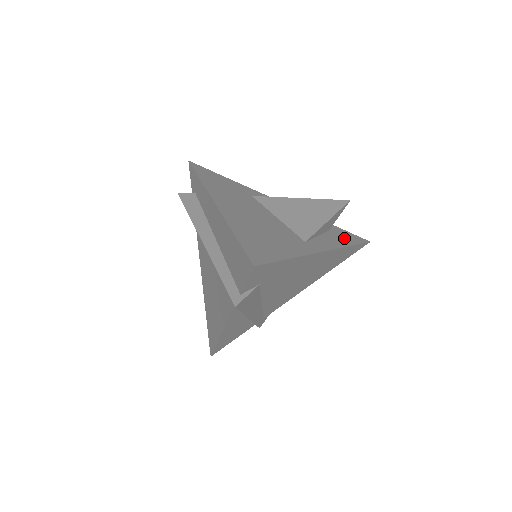
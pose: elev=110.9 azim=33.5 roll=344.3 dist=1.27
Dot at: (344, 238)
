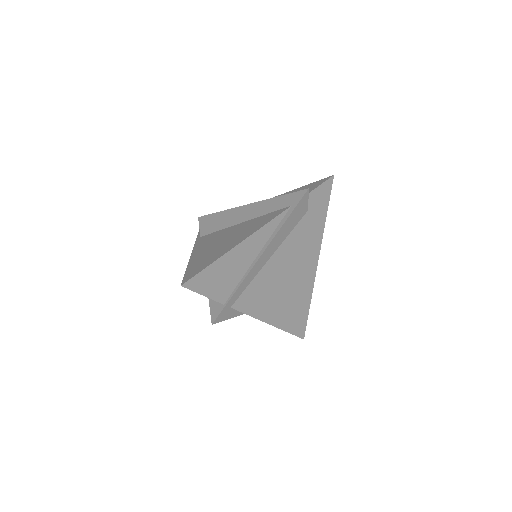
Dot at: occluded
